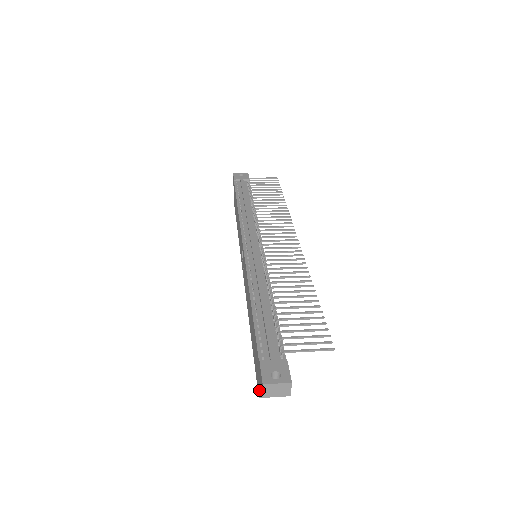
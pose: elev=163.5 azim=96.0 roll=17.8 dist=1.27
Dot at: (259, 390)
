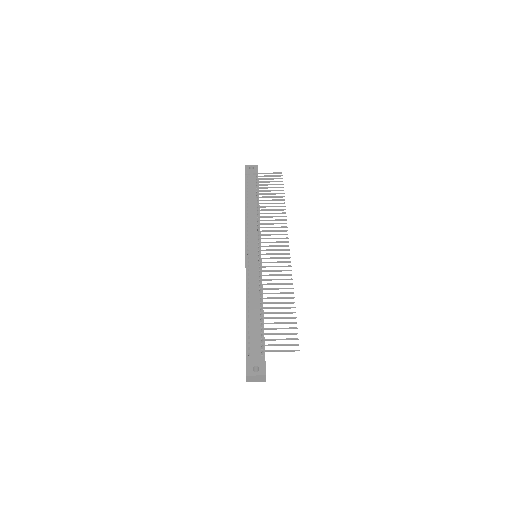
Dot at: occluded
